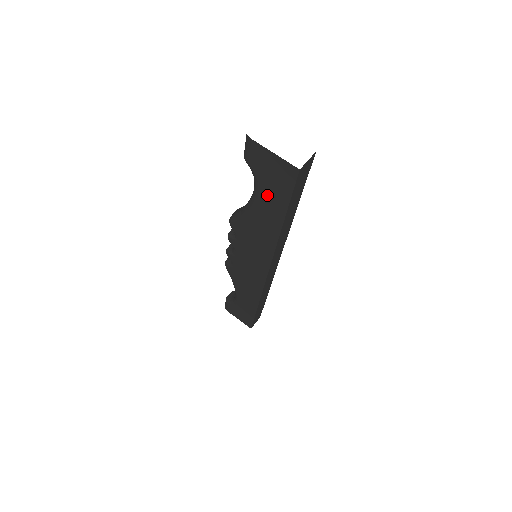
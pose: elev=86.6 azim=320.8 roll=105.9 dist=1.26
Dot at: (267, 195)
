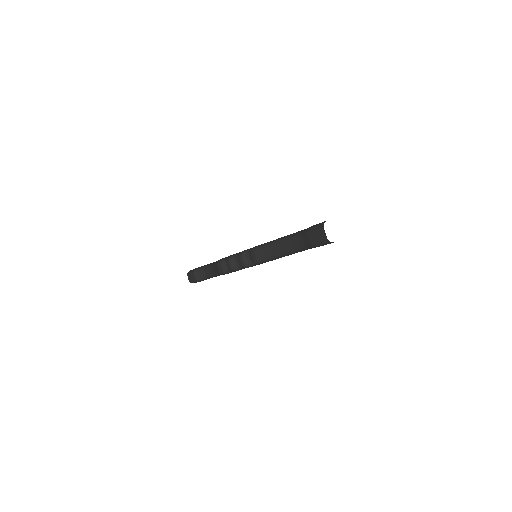
Dot at: occluded
